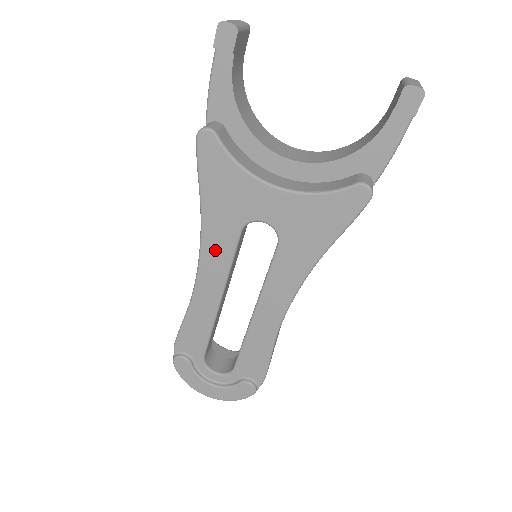
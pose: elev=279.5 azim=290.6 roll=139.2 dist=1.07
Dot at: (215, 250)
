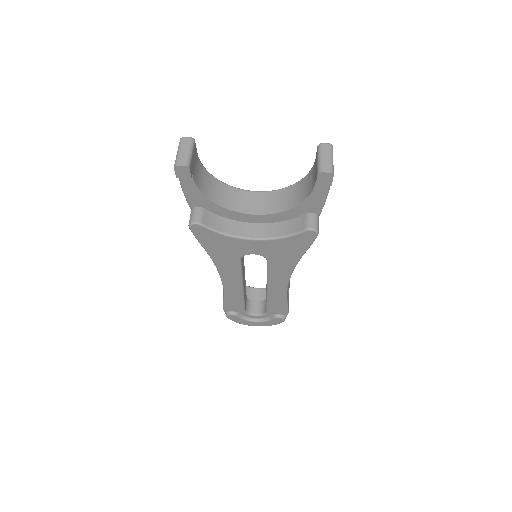
Dot at: (228, 270)
